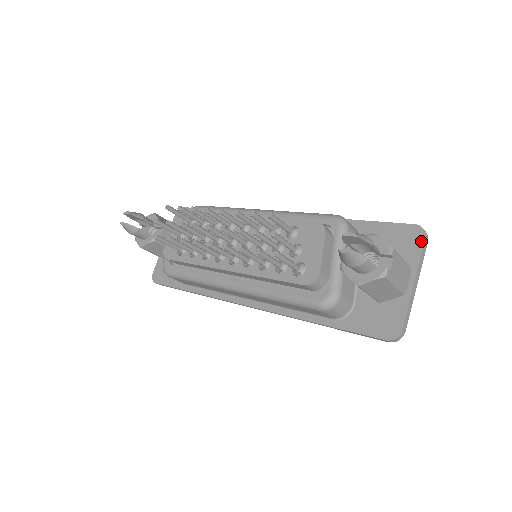
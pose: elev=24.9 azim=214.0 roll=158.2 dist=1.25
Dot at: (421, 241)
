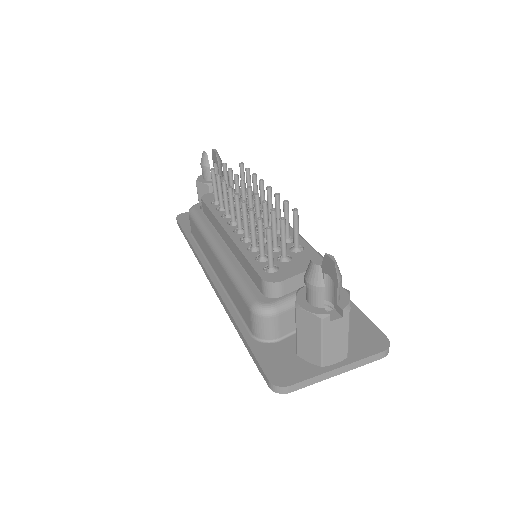
Dot at: (378, 350)
